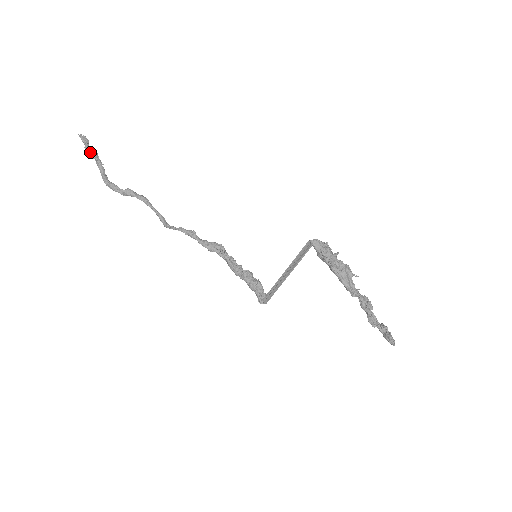
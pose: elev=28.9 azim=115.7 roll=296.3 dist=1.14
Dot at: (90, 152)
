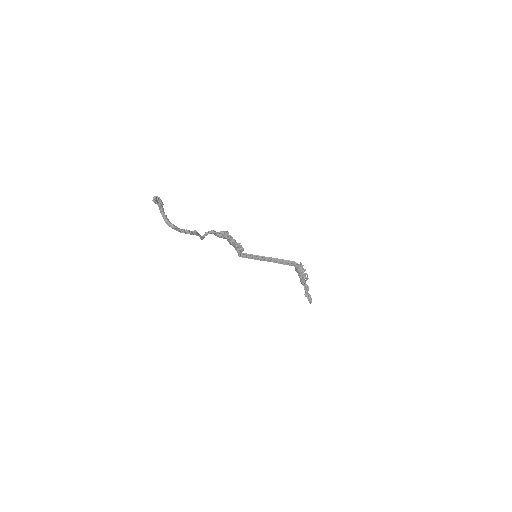
Dot at: occluded
